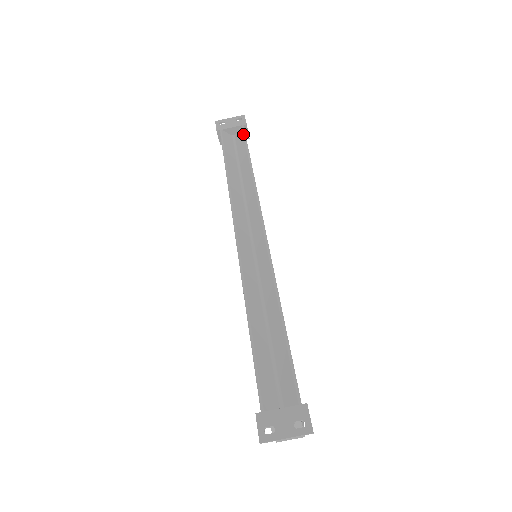
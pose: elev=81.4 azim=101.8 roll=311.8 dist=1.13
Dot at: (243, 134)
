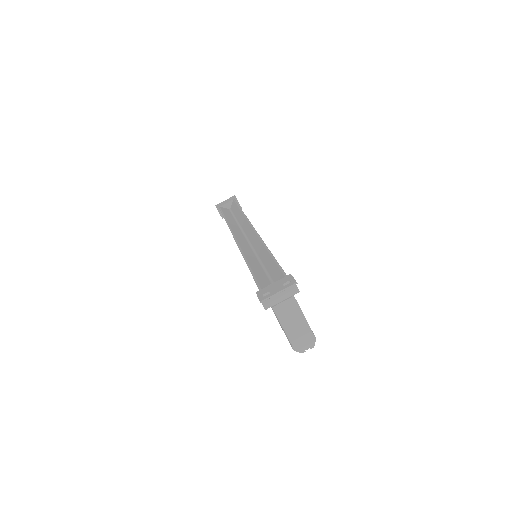
Dot at: (234, 202)
